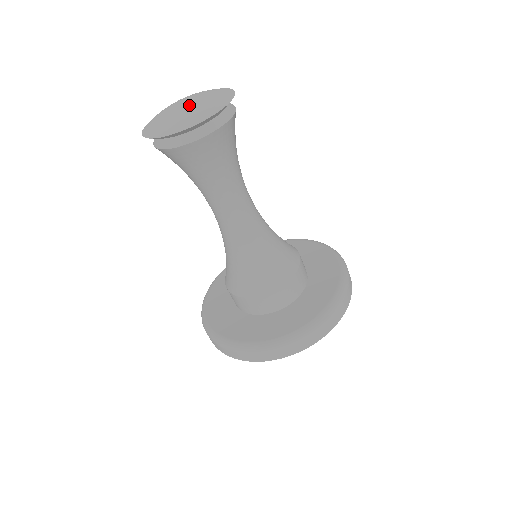
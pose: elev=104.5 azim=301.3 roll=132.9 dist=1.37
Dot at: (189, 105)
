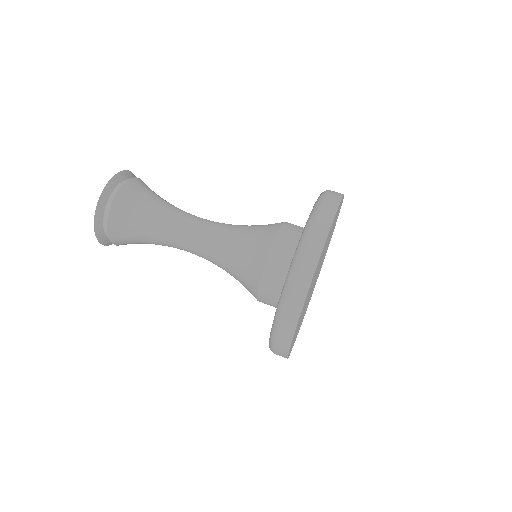
Dot at: occluded
